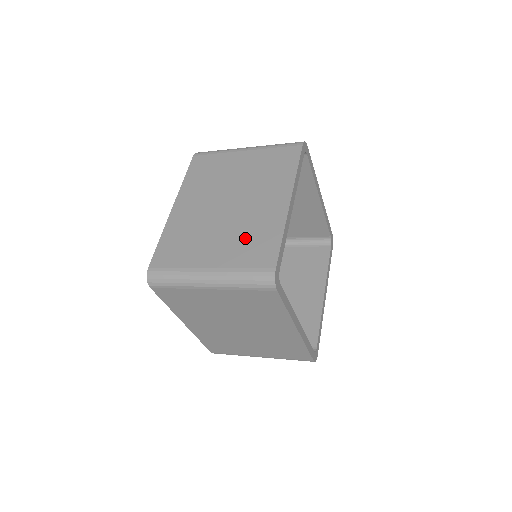
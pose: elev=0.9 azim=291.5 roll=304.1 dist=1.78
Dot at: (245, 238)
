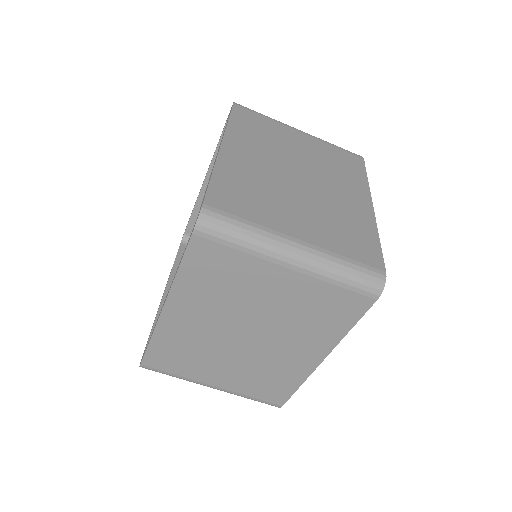
Dot at: (336, 223)
